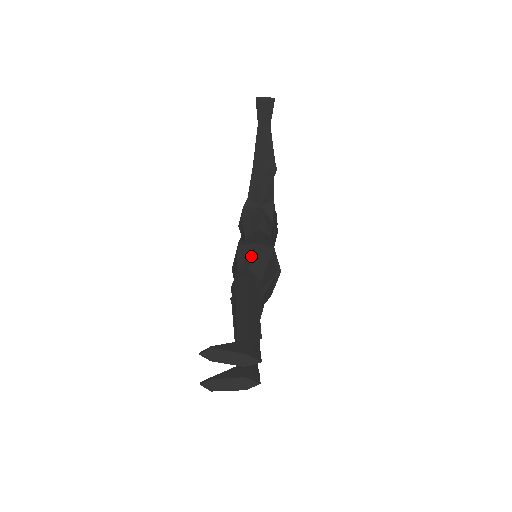
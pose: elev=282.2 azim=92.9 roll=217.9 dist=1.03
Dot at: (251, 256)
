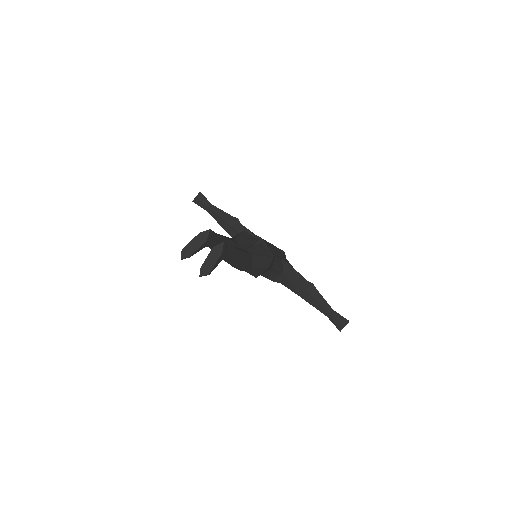
Dot at: occluded
